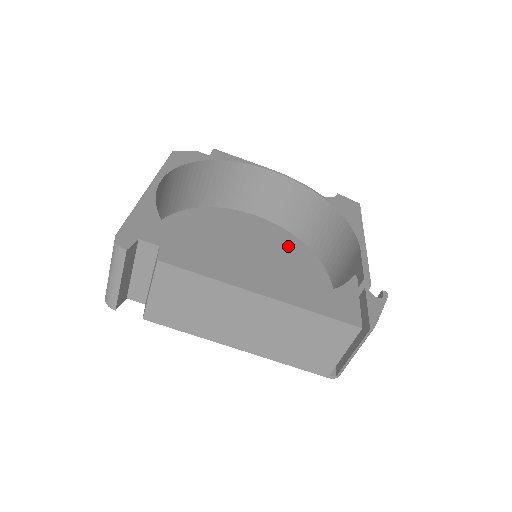
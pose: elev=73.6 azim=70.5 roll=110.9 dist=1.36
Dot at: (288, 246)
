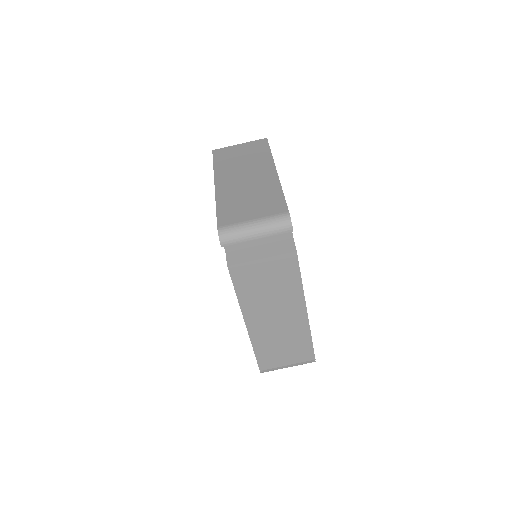
Dot at: occluded
